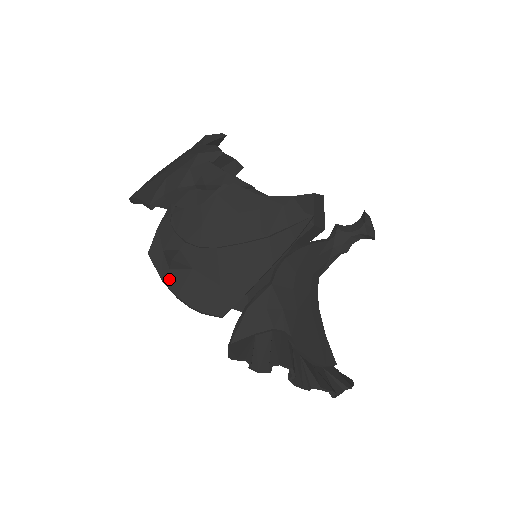
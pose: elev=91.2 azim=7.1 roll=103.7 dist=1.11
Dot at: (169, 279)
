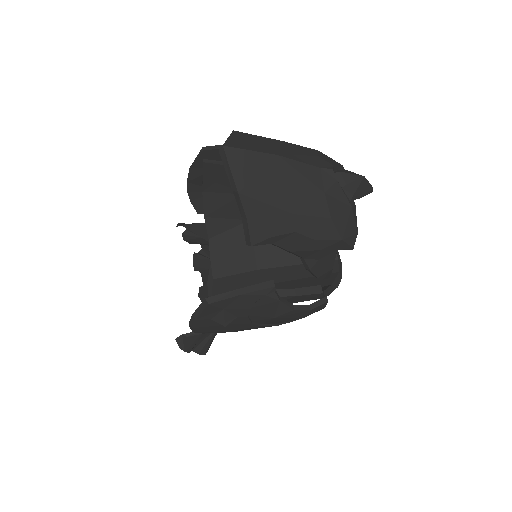
Dot at: (202, 322)
